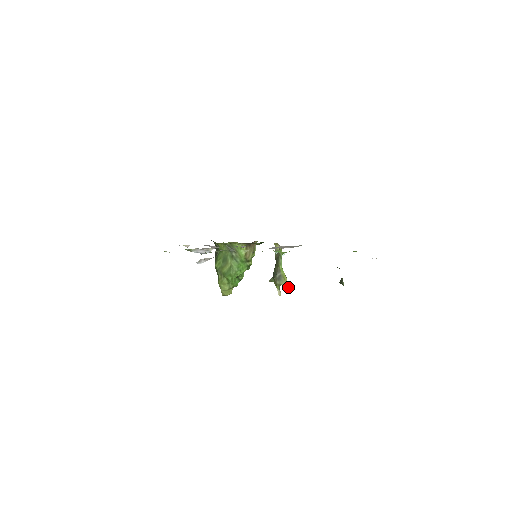
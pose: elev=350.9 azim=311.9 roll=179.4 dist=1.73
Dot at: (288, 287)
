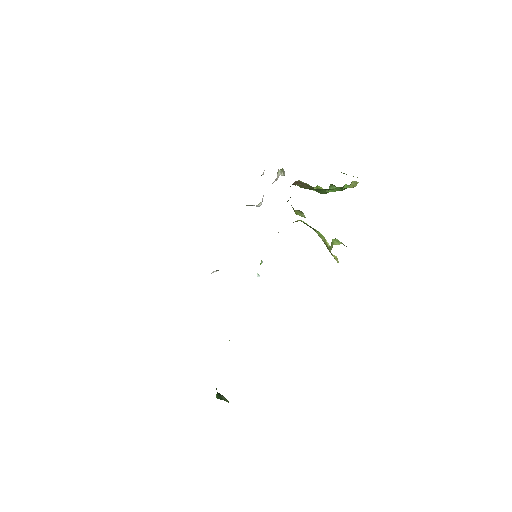
Dot at: (334, 258)
